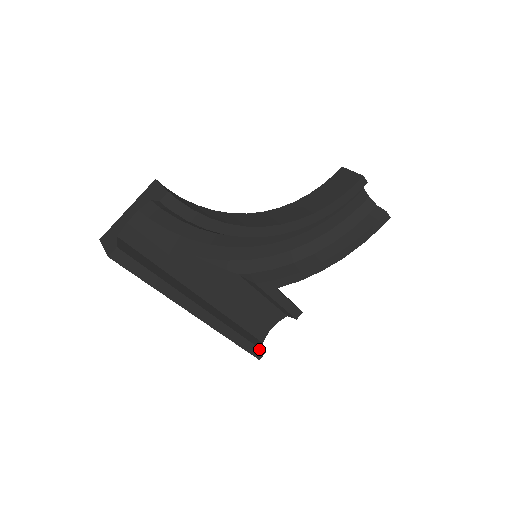
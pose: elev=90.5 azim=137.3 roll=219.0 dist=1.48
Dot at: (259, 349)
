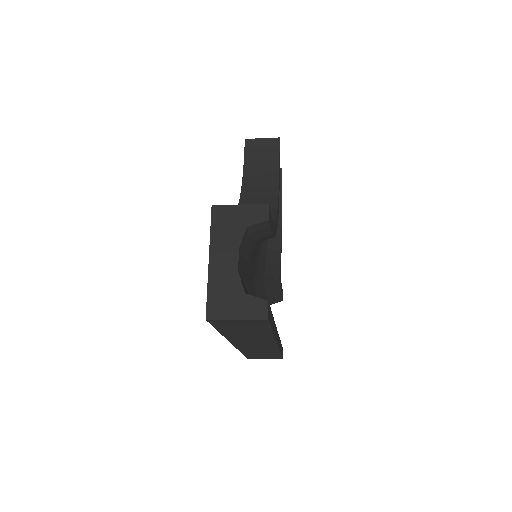
Dot at: (282, 348)
